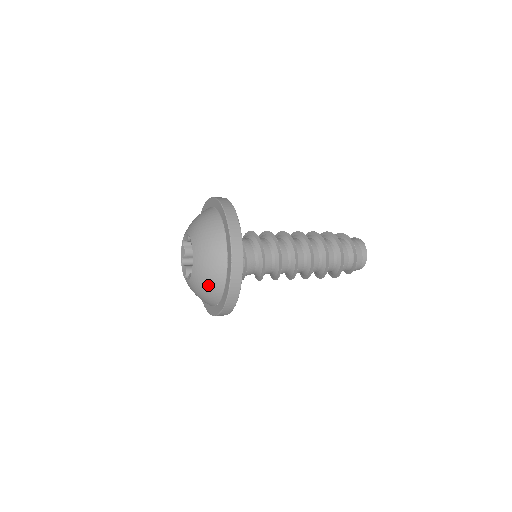
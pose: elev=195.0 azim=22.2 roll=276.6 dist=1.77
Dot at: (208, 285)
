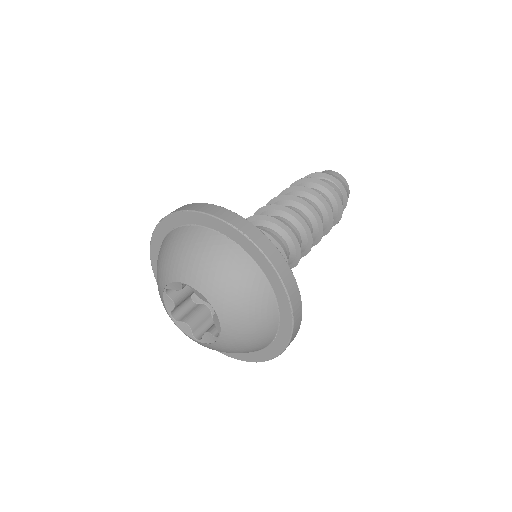
Dot at: (240, 287)
